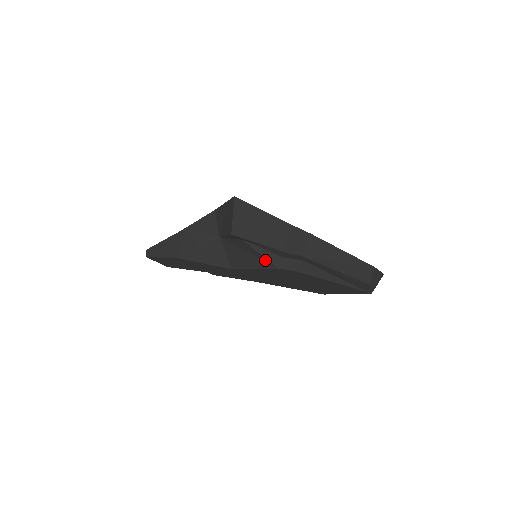
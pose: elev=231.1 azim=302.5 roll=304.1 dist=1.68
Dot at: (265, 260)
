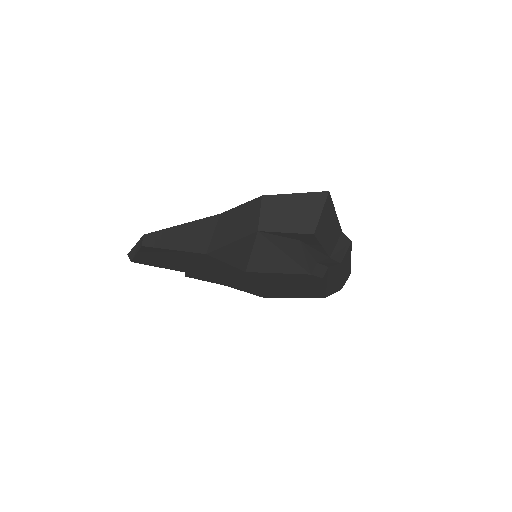
Dot at: (303, 265)
